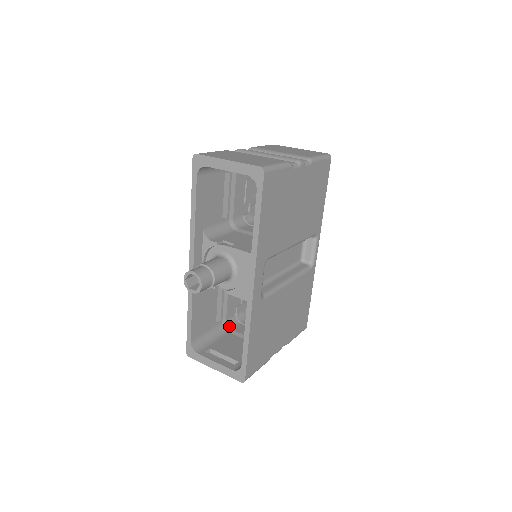
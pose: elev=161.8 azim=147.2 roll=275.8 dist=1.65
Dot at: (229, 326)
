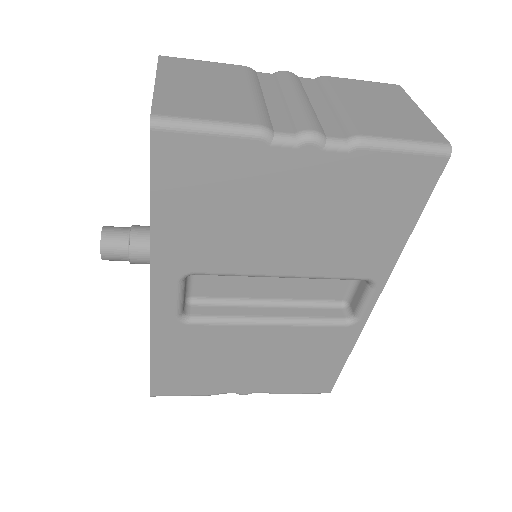
Dot at: occluded
